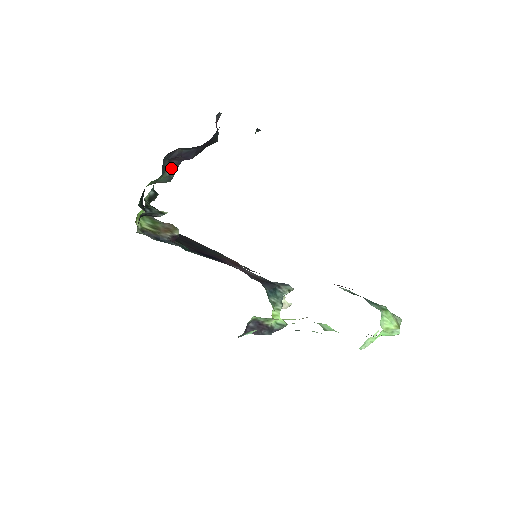
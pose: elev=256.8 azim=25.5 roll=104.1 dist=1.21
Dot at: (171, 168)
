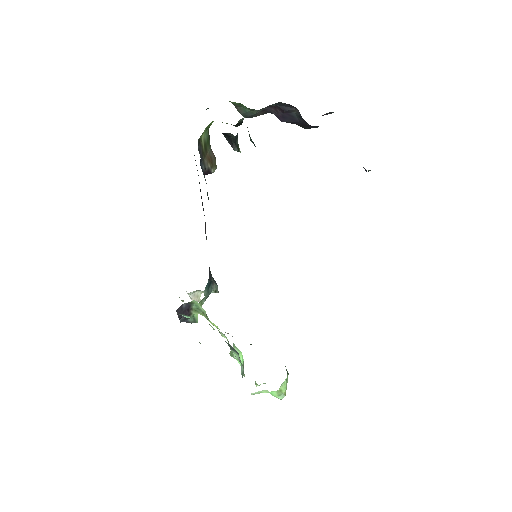
Dot at: (262, 110)
